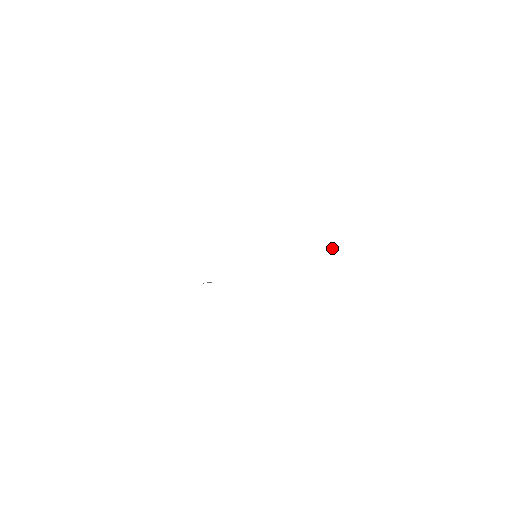
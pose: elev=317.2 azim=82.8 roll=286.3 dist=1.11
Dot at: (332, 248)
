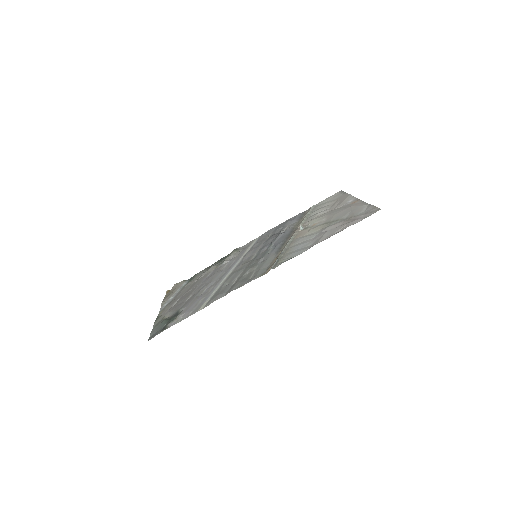
Dot at: (301, 229)
